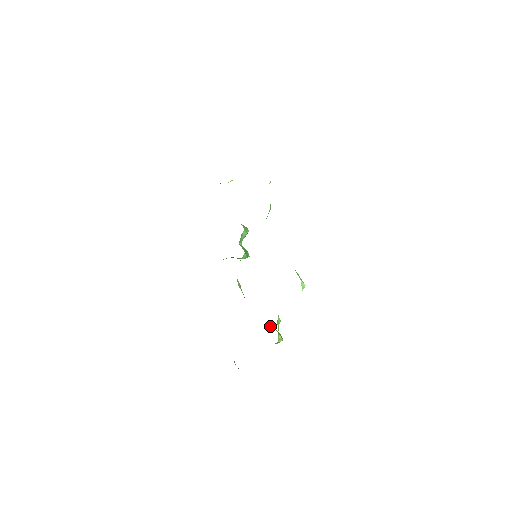
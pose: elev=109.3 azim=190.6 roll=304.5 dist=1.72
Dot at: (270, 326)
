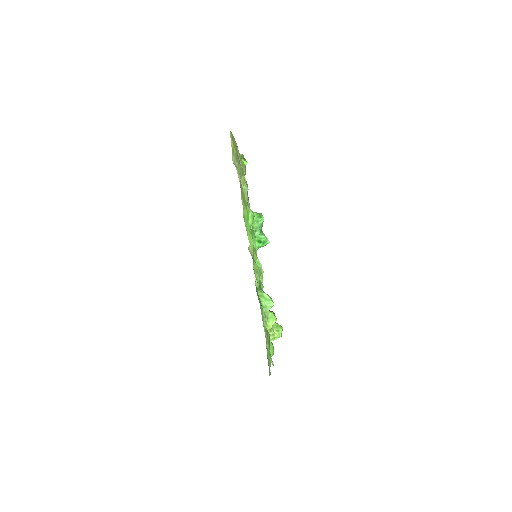
Dot at: occluded
